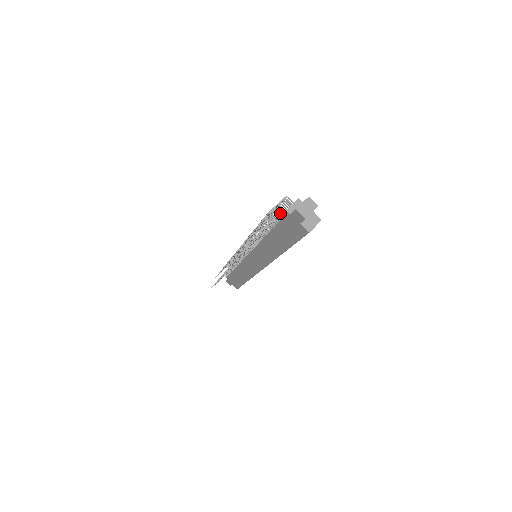
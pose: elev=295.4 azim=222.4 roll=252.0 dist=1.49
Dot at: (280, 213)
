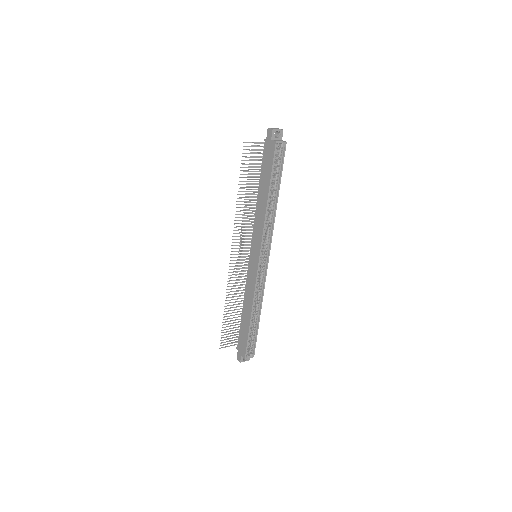
Dot at: (261, 143)
